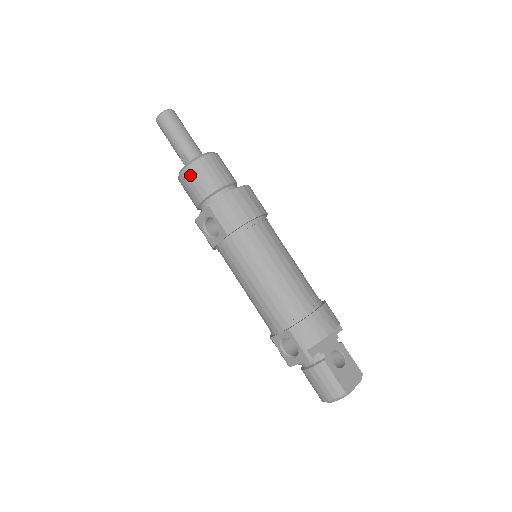
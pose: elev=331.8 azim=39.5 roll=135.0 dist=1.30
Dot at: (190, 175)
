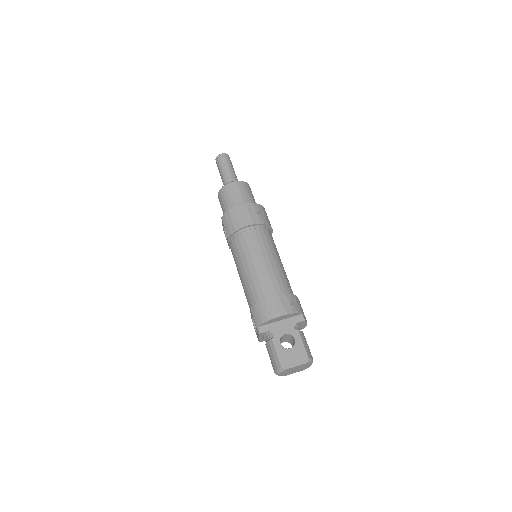
Dot at: (220, 197)
